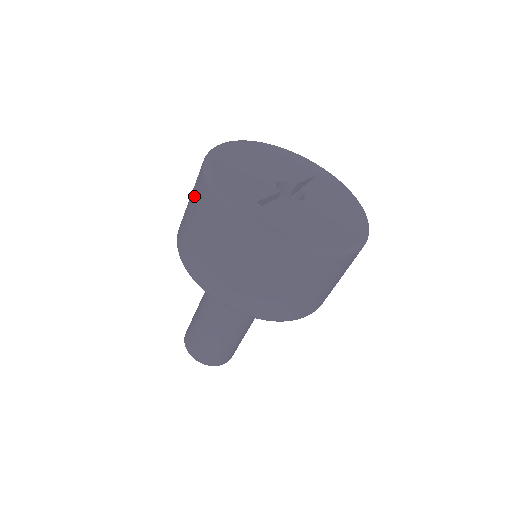
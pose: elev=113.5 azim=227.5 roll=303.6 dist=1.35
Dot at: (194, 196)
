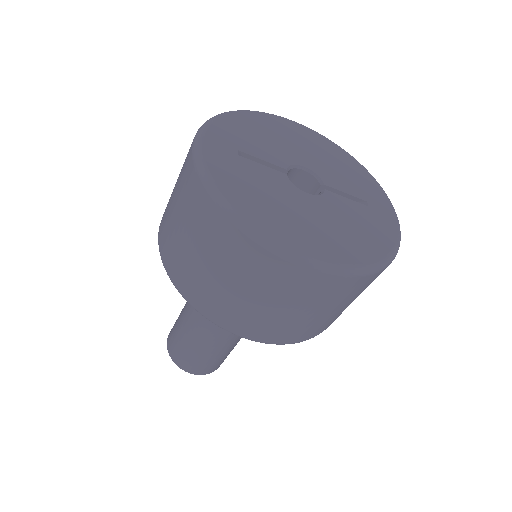
Dot at: occluded
